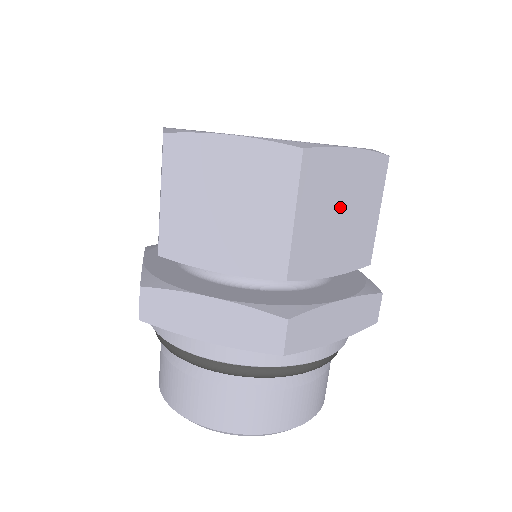
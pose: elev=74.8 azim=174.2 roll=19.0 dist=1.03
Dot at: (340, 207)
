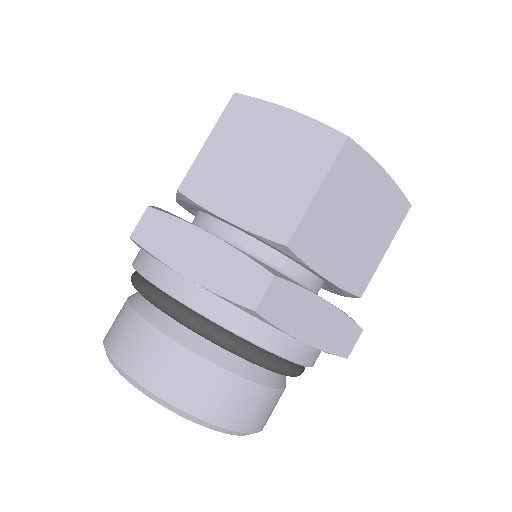
Dot at: (357, 216)
